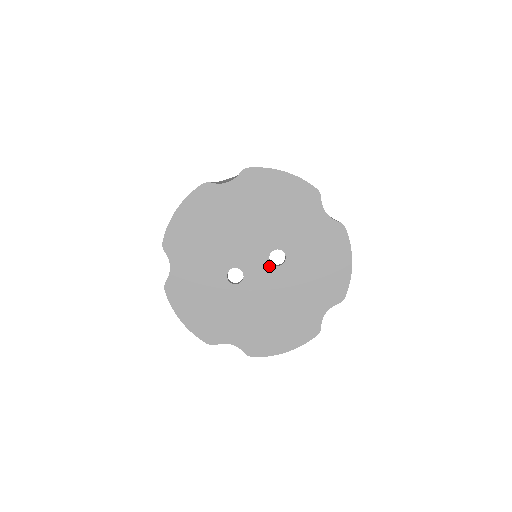
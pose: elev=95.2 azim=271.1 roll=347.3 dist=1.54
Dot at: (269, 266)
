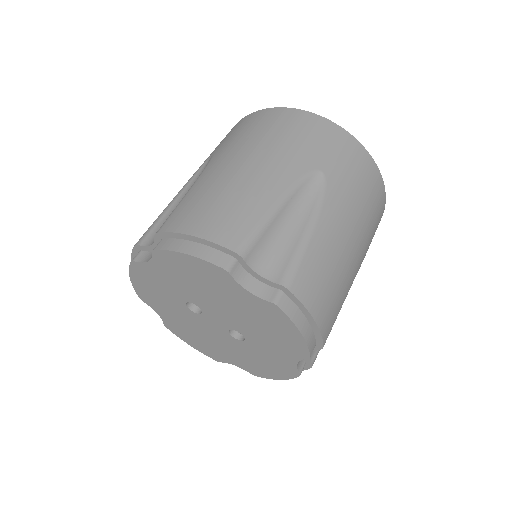
Dot at: (225, 330)
